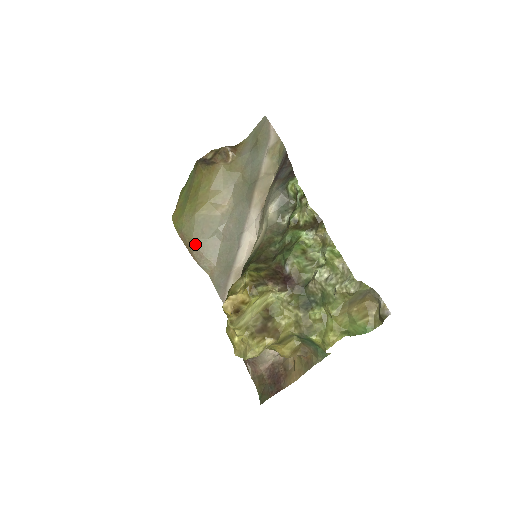
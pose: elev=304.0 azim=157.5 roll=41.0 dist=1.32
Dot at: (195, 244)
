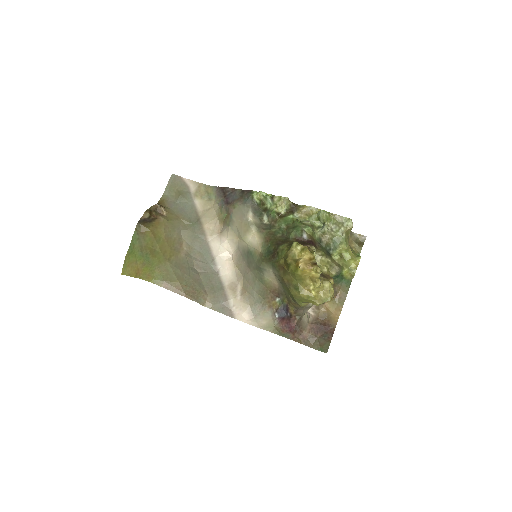
Dot at: (183, 285)
